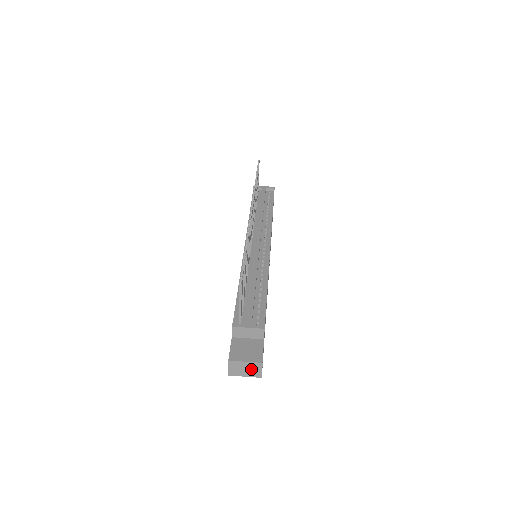
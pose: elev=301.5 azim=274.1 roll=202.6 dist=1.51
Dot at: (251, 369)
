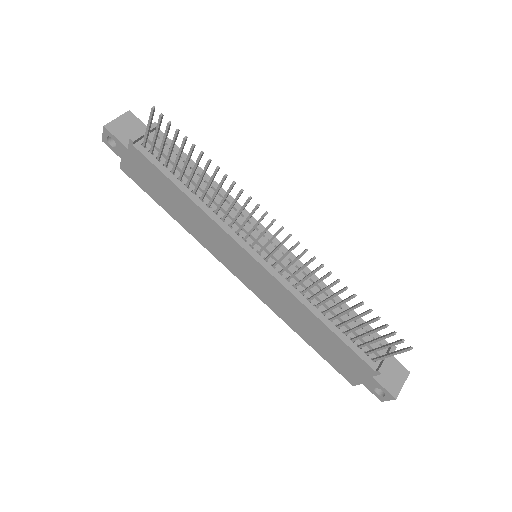
Dot at: occluded
